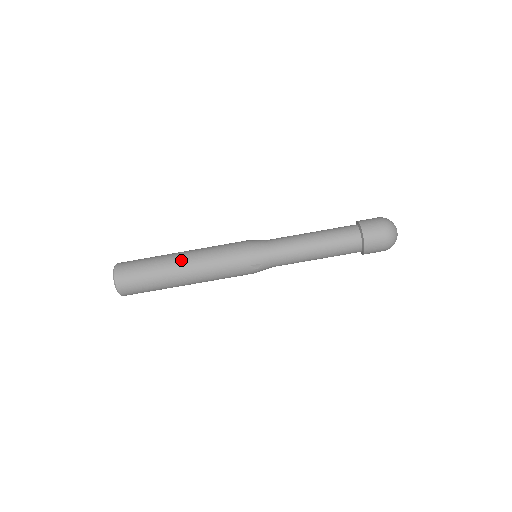
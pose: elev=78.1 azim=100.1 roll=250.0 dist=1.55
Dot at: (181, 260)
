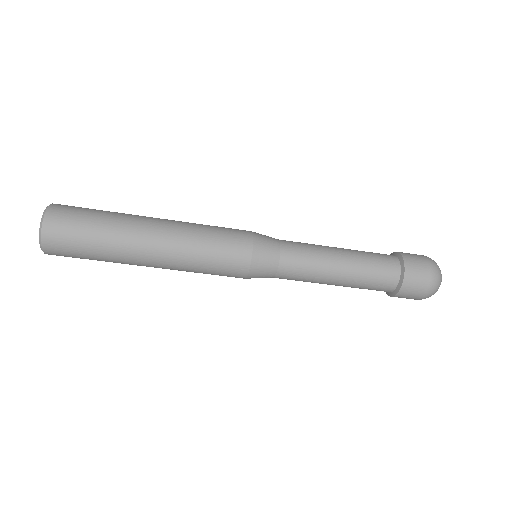
Dot at: (150, 247)
